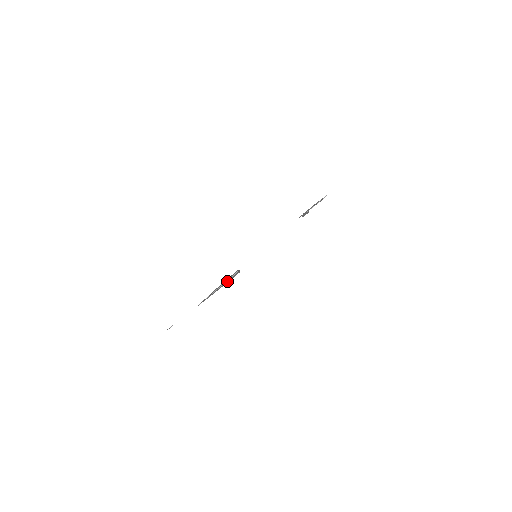
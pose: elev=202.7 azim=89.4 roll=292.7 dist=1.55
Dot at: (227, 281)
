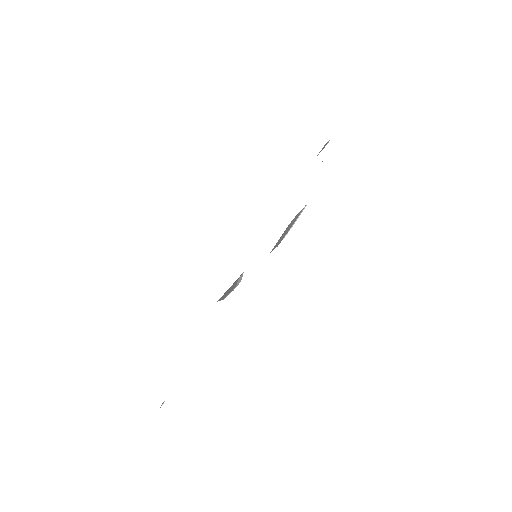
Dot at: occluded
